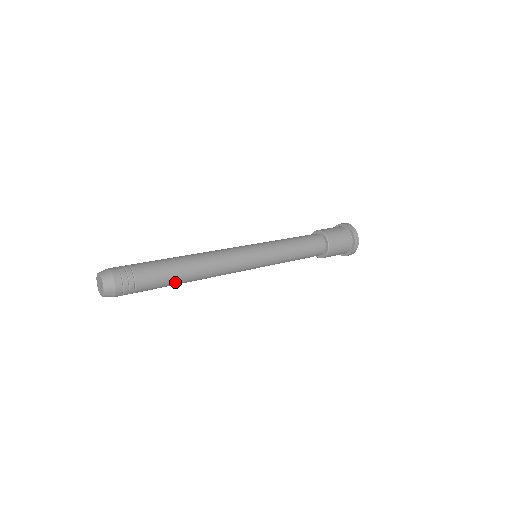
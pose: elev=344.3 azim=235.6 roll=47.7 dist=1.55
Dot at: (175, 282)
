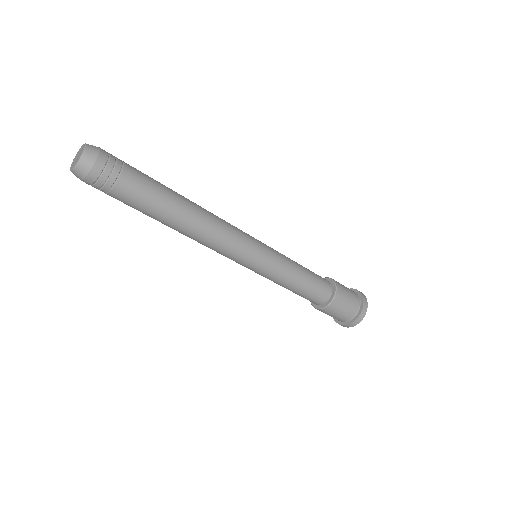
Dot at: (164, 208)
